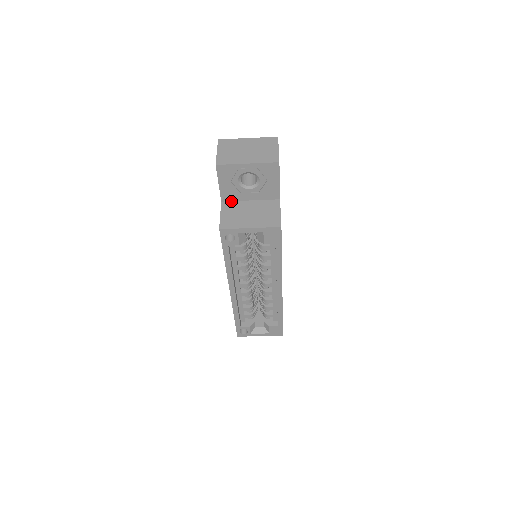
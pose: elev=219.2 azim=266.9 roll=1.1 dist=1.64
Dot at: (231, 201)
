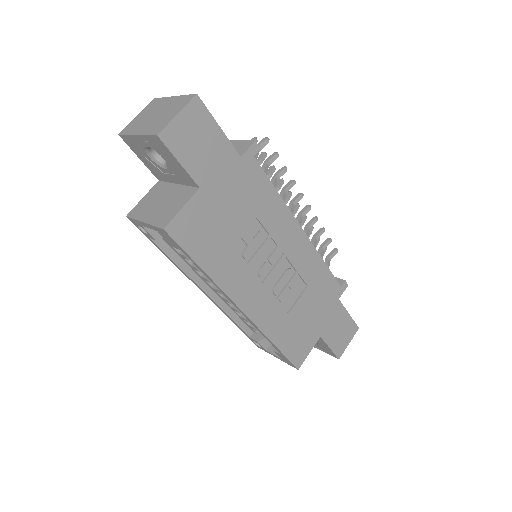
Dot at: (164, 181)
